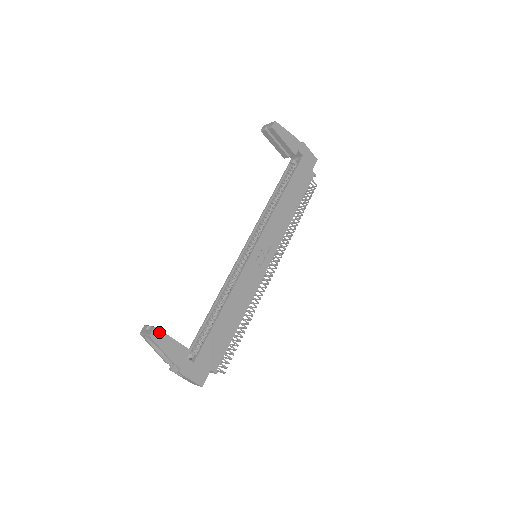
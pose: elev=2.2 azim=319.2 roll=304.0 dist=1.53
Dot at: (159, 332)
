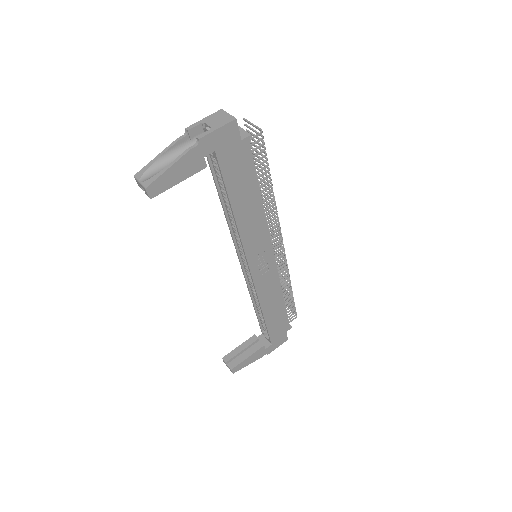
Dot at: (236, 367)
